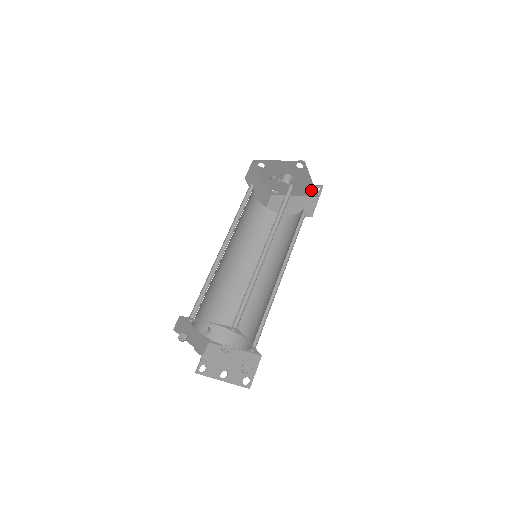
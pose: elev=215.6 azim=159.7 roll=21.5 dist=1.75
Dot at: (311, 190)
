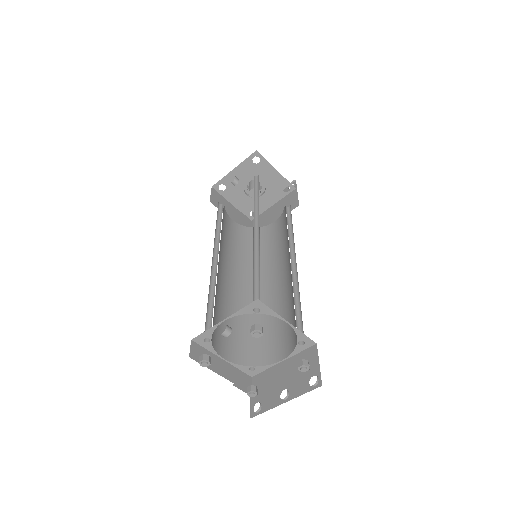
Dot at: (284, 185)
